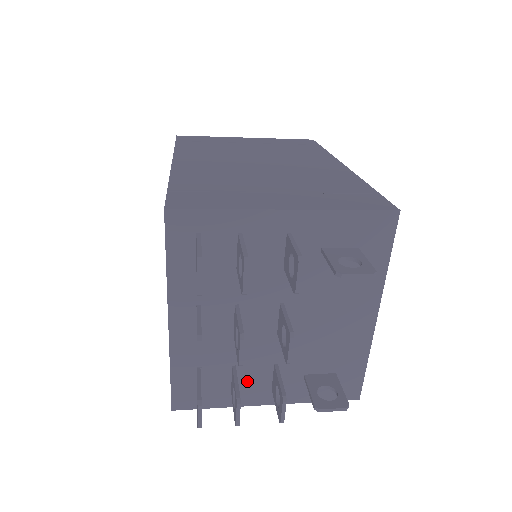
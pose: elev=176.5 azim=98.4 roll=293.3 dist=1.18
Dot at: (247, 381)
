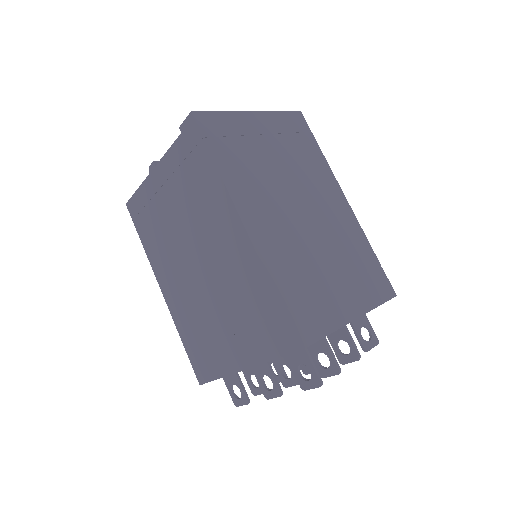
Dot at: occluded
